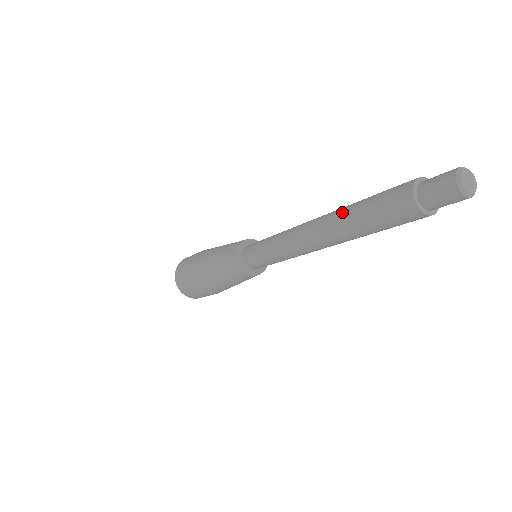
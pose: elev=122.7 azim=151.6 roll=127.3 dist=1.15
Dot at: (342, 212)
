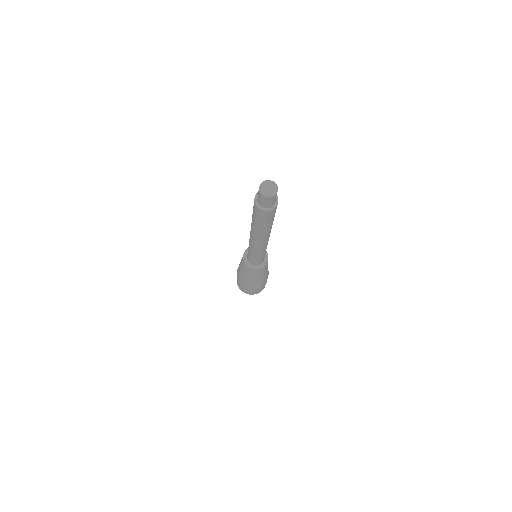
Dot at: occluded
